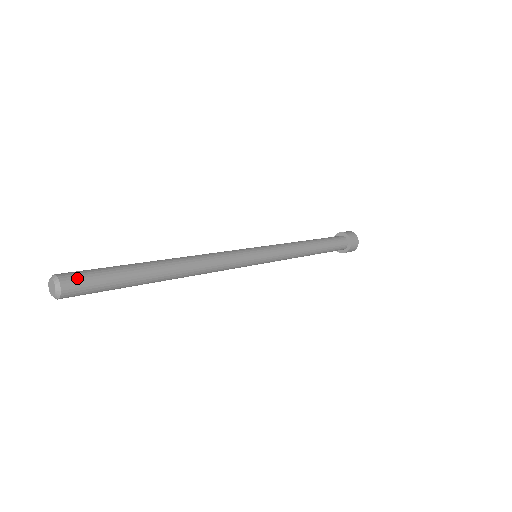
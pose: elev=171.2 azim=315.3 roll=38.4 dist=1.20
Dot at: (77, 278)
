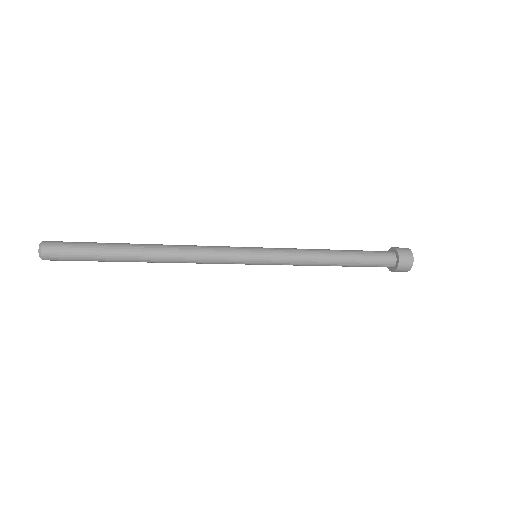
Dot at: (57, 245)
